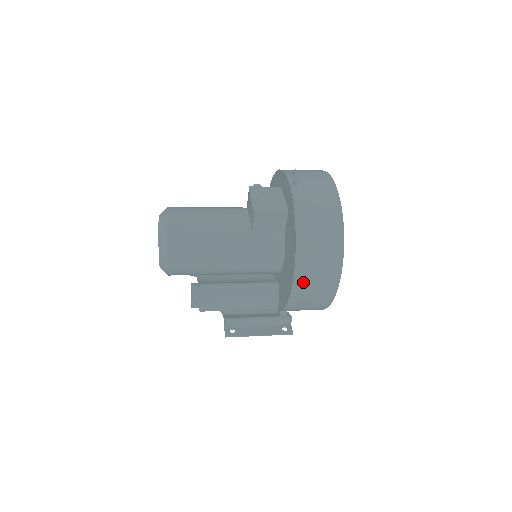
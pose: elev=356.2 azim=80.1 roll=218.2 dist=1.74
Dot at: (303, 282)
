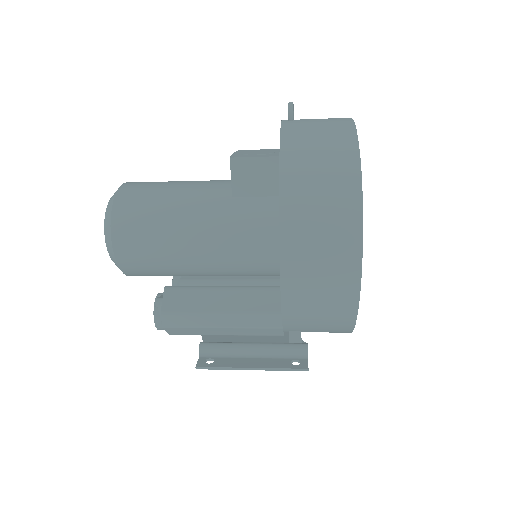
Dot at: (297, 244)
